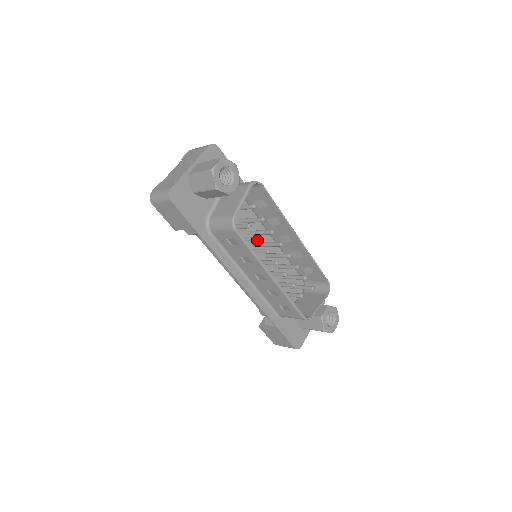
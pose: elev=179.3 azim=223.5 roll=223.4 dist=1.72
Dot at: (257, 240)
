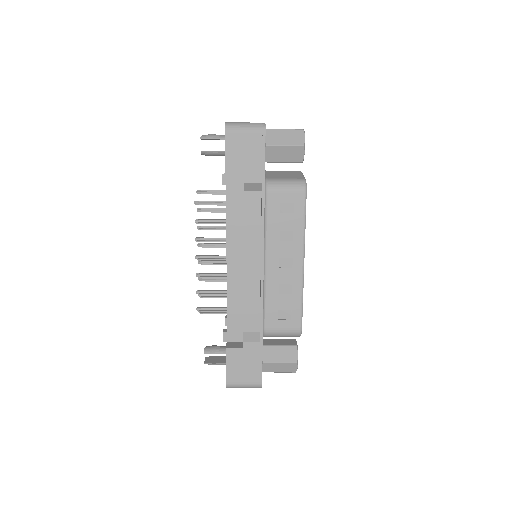
Dot at: occluded
